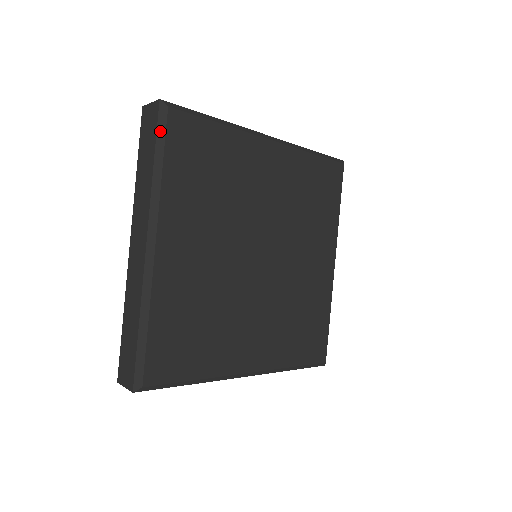
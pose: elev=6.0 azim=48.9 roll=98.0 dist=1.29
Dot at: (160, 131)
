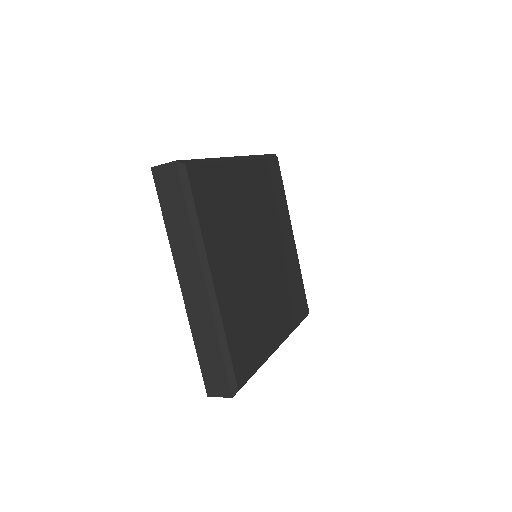
Dot at: (186, 188)
